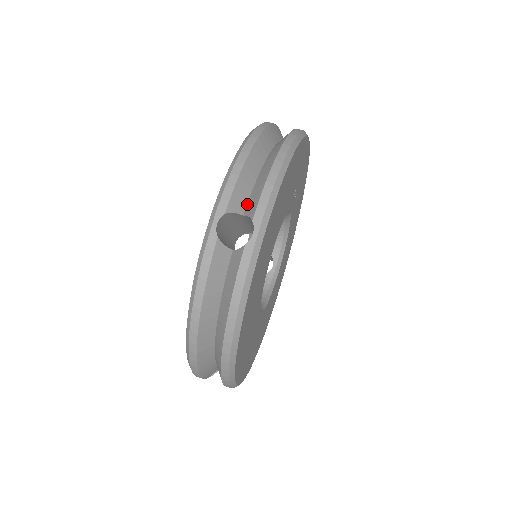
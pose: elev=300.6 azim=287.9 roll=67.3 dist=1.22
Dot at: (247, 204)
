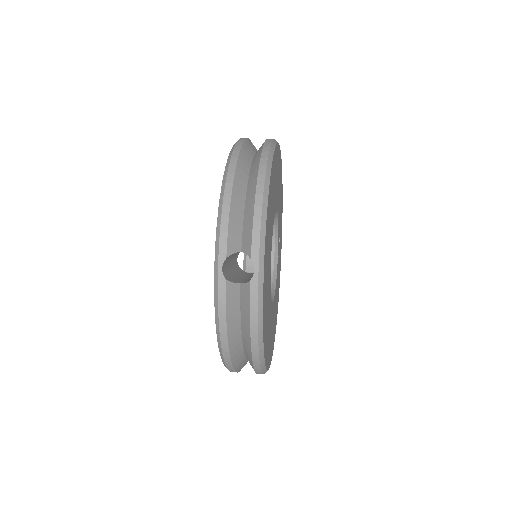
Dot at: occluded
